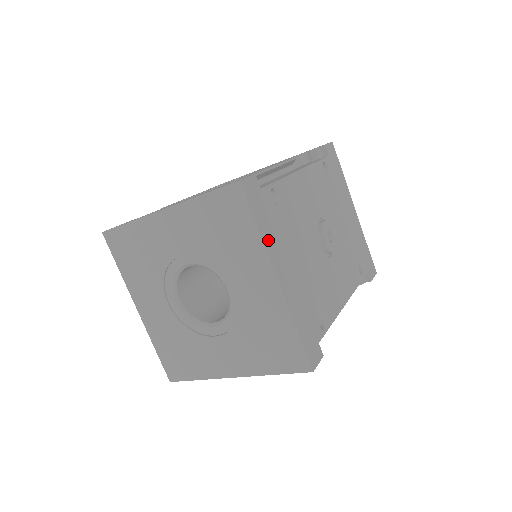
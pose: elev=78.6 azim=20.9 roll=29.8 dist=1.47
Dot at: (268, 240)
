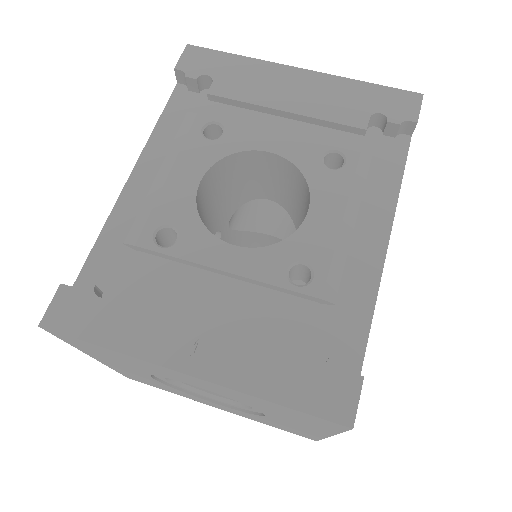
Dot at: occluded
